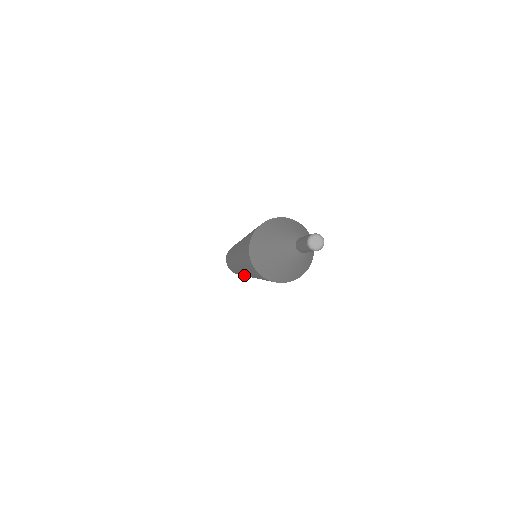
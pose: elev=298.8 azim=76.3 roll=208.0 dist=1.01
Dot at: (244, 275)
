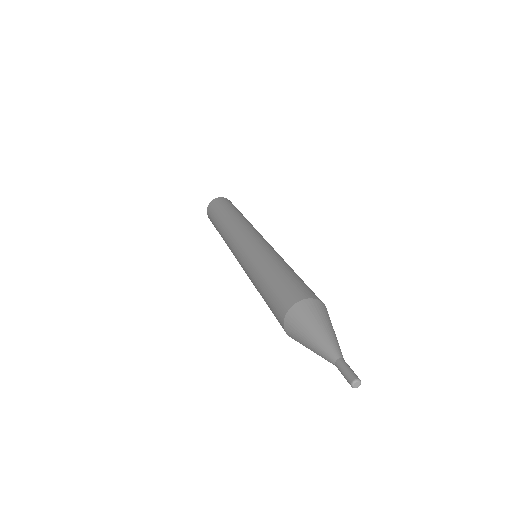
Dot at: occluded
